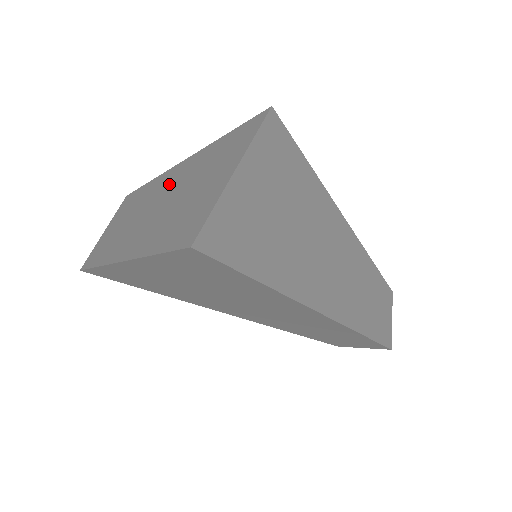
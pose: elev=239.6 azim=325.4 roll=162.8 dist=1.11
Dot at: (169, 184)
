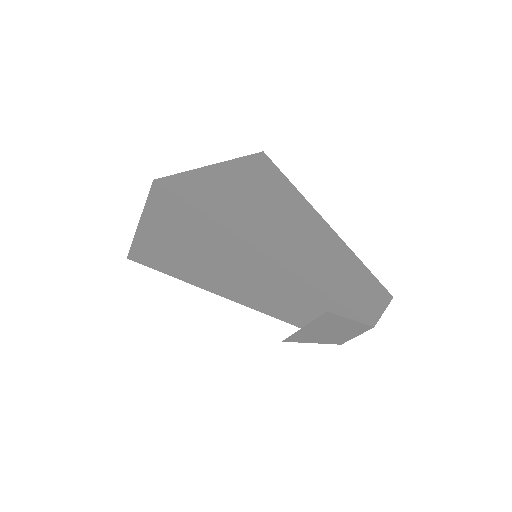
Dot at: occluded
